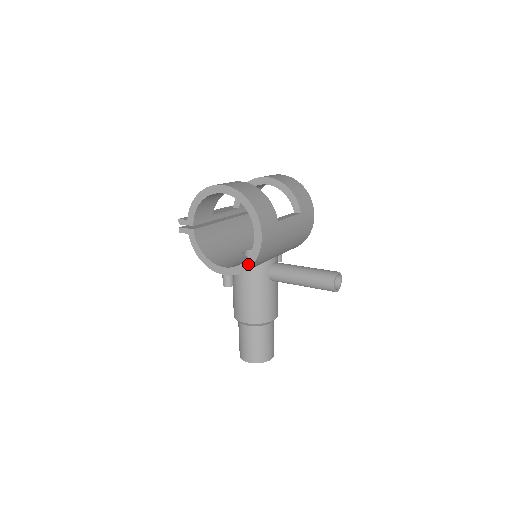
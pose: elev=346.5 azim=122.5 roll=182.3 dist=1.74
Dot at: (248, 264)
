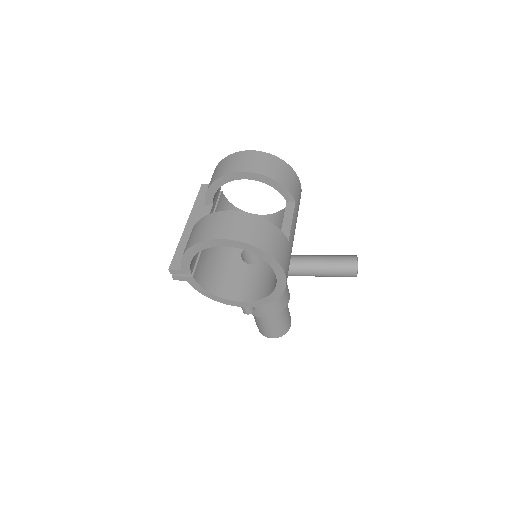
Dot at: (273, 298)
